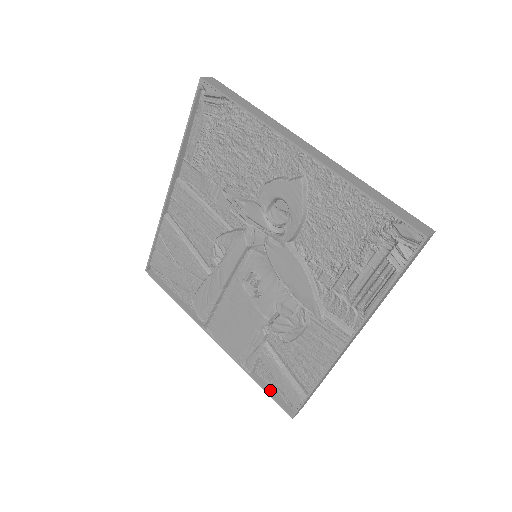
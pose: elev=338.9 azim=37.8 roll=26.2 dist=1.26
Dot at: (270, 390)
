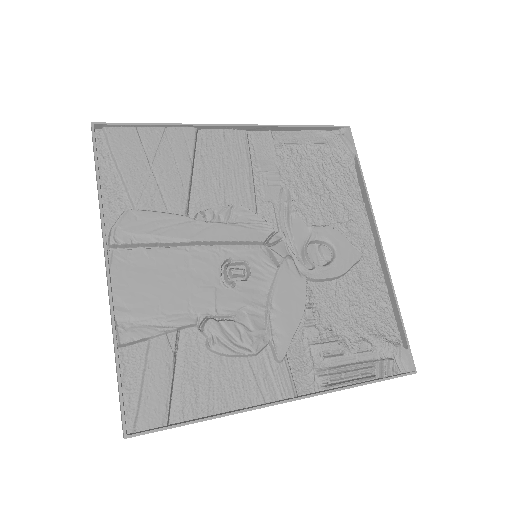
Dot at: (122, 383)
